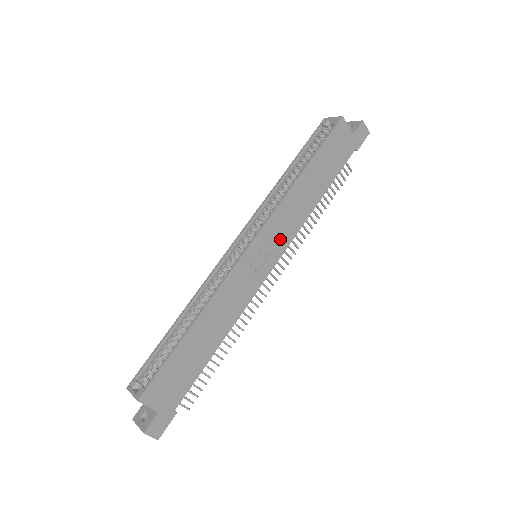
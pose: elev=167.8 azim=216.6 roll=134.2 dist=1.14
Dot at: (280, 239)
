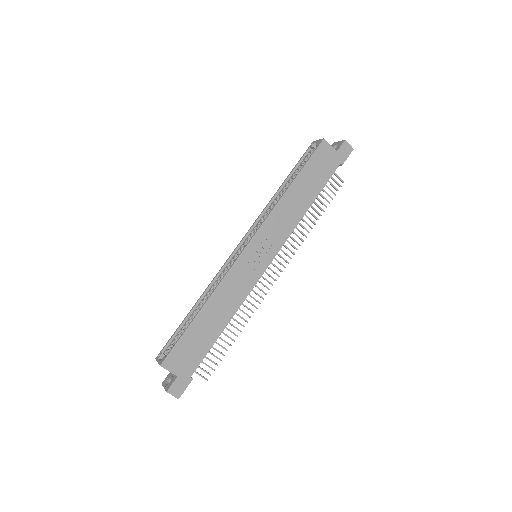
Dot at: (274, 241)
